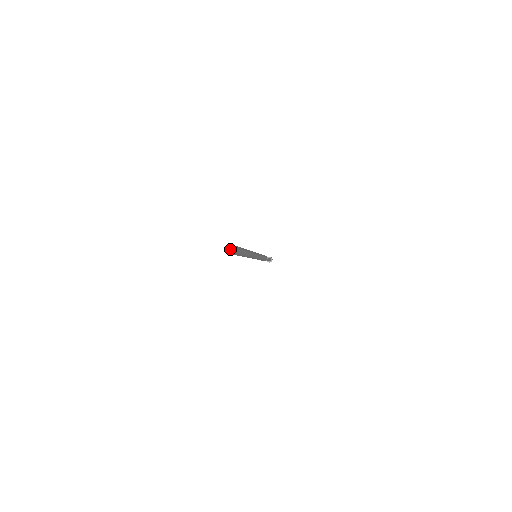
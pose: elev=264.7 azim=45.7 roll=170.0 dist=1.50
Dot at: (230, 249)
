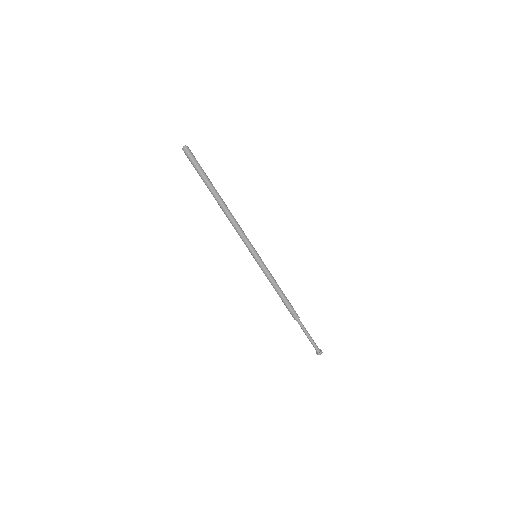
Dot at: (183, 146)
